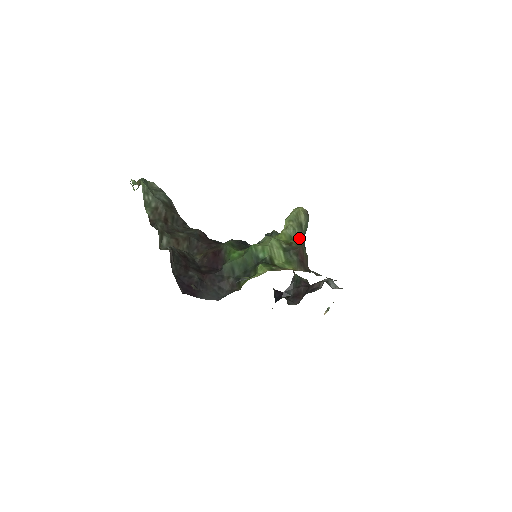
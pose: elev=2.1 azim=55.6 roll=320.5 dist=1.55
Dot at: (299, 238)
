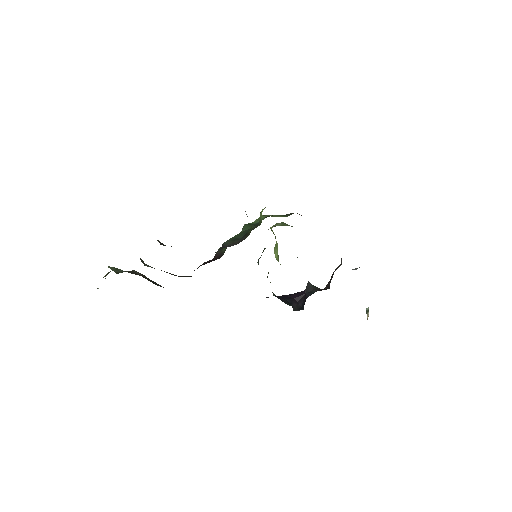
Dot at: (291, 226)
